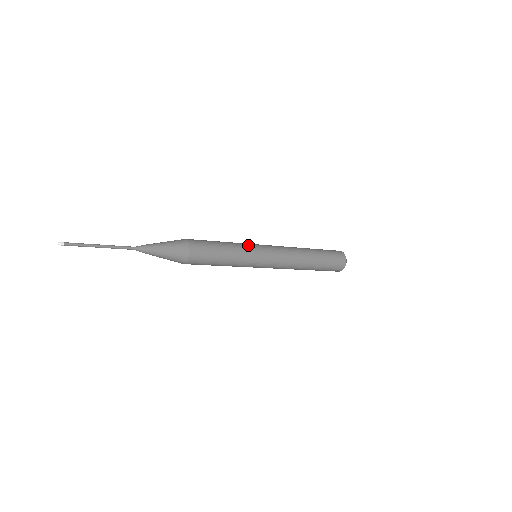
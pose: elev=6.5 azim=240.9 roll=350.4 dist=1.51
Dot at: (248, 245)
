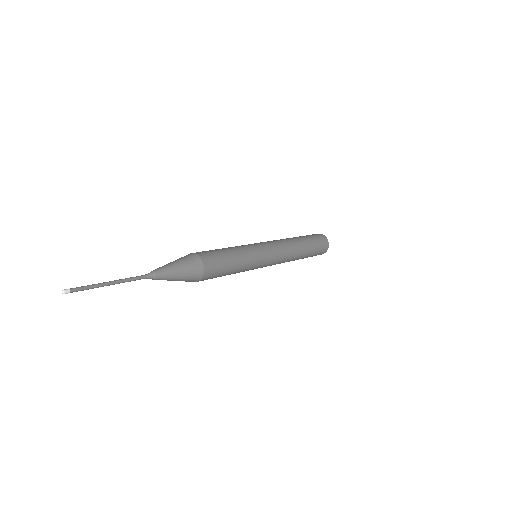
Dot at: (256, 258)
